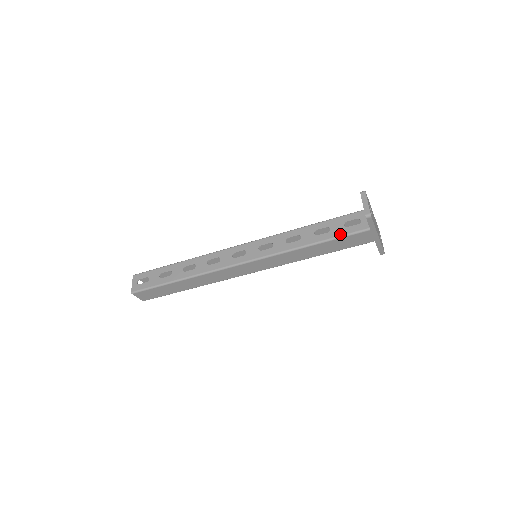
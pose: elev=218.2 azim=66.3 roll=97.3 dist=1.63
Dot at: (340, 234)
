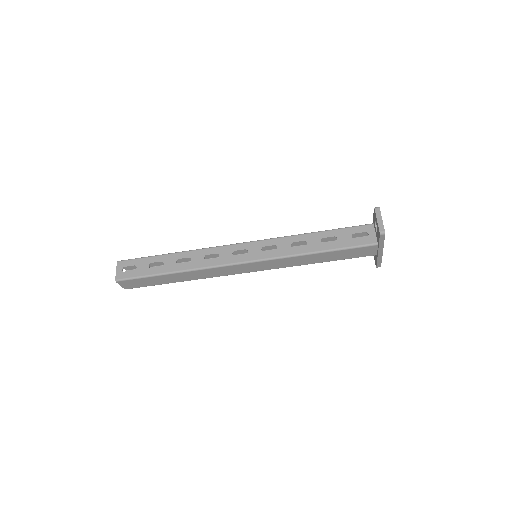
Dot at: (347, 245)
